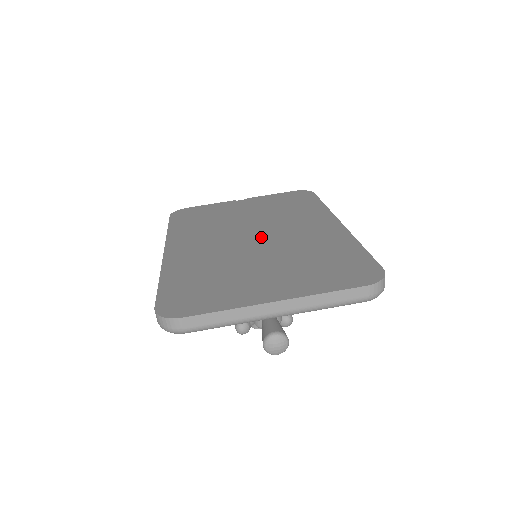
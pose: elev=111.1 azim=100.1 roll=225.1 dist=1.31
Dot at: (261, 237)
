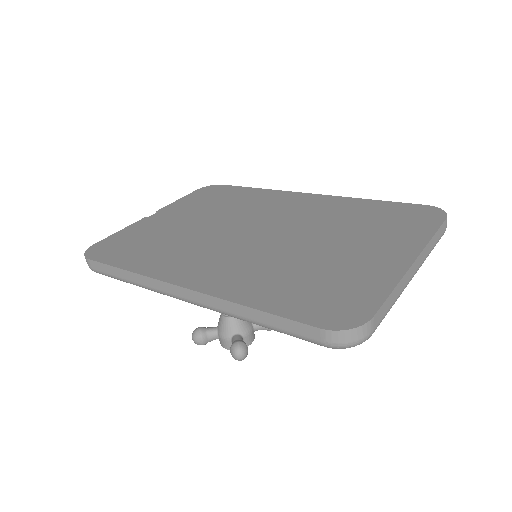
Dot at: (266, 229)
